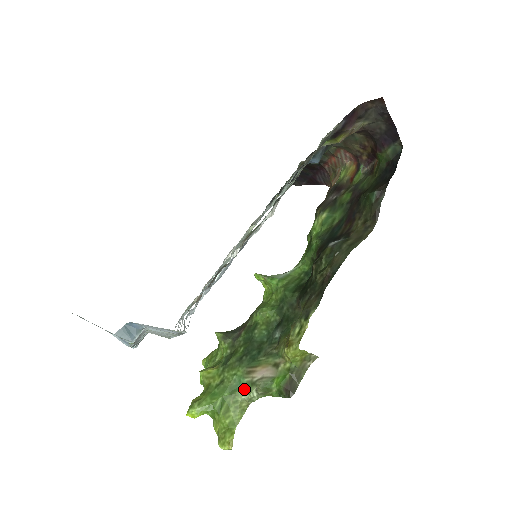
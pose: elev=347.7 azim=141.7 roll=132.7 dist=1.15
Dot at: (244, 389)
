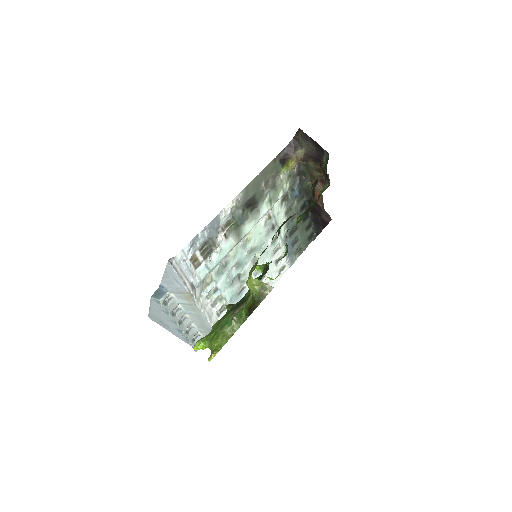
Dot at: (229, 323)
